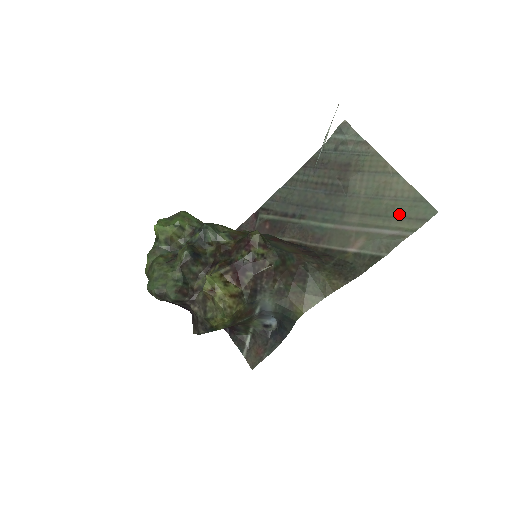
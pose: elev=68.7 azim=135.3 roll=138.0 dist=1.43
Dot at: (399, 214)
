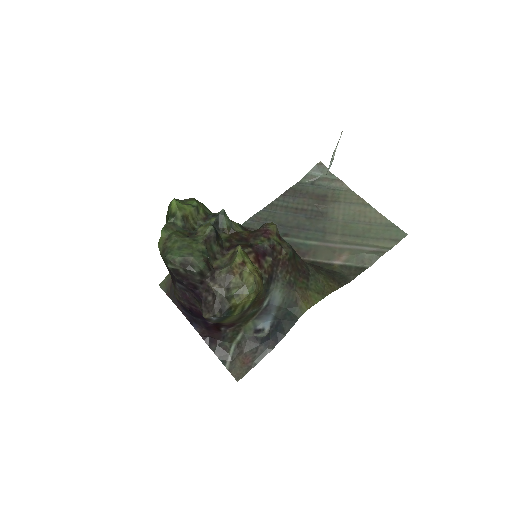
Dot at: (375, 235)
